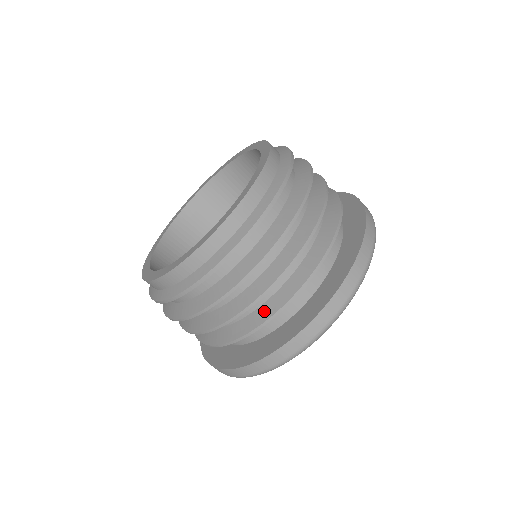
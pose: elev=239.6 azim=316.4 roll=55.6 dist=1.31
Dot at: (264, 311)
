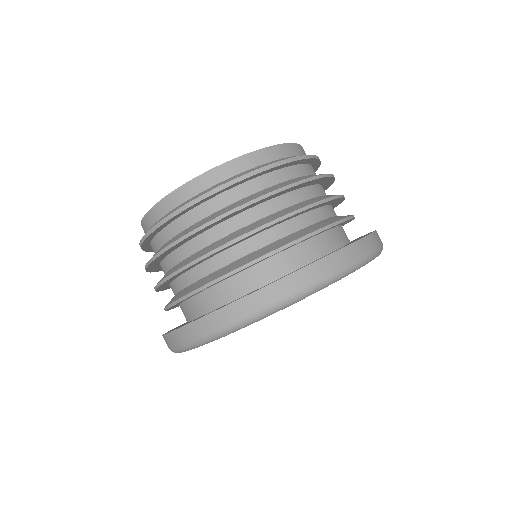
Dot at: (238, 262)
